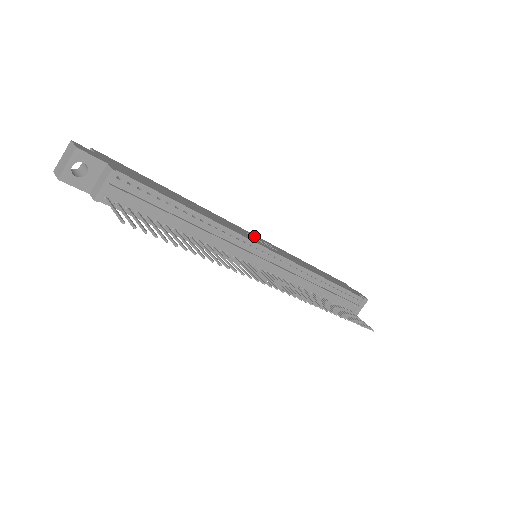
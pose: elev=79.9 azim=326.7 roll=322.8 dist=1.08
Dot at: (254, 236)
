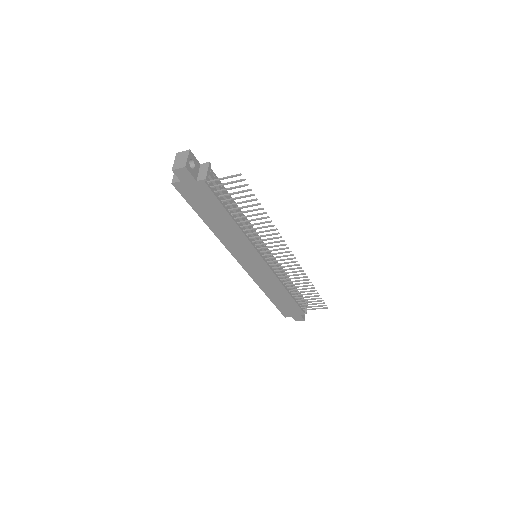
Dot at: occluded
